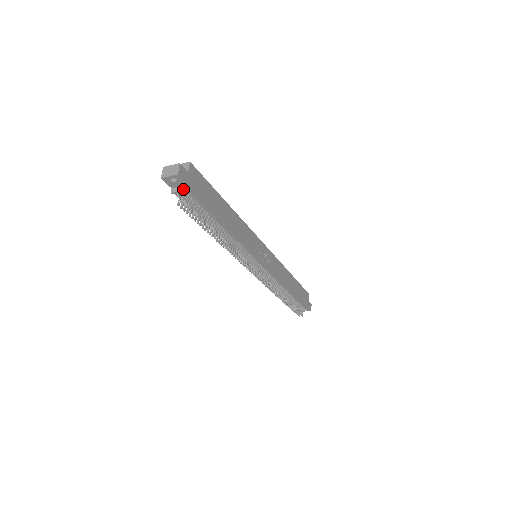
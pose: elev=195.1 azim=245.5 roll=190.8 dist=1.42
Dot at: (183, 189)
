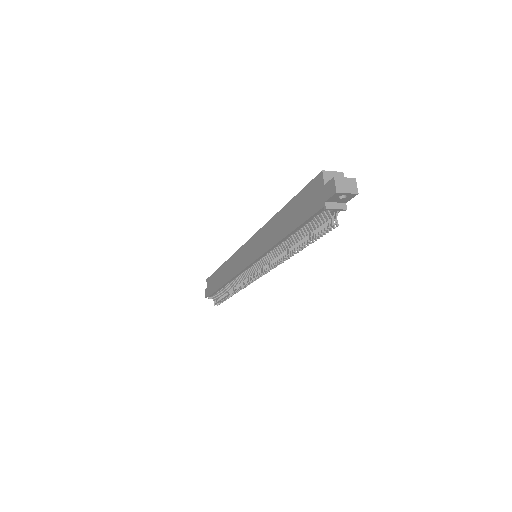
Dot at: (342, 207)
